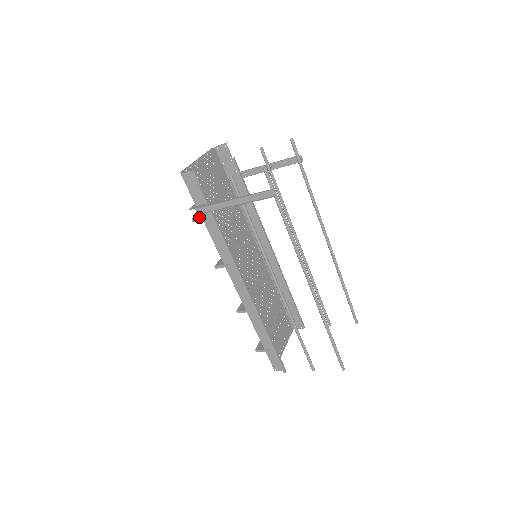
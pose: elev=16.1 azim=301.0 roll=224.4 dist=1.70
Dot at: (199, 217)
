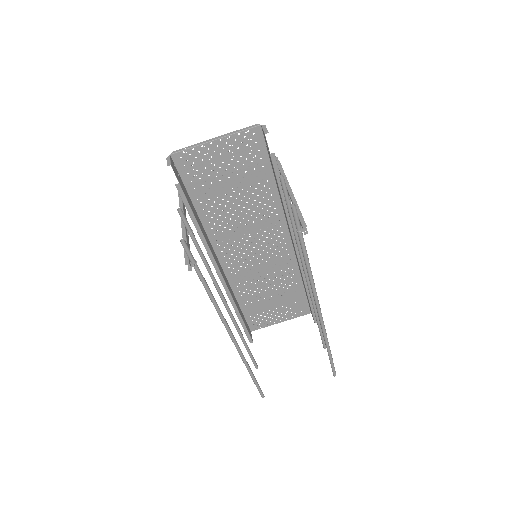
Dot at: (190, 198)
